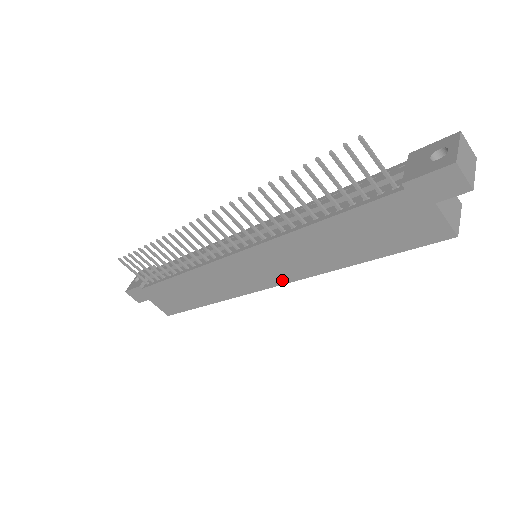
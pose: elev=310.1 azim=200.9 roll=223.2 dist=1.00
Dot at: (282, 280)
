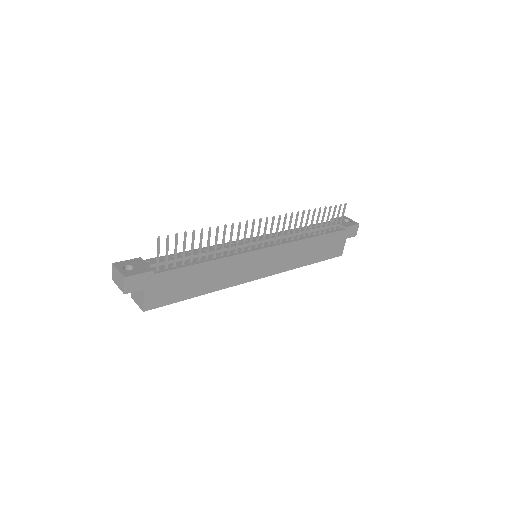
Dot at: (270, 273)
